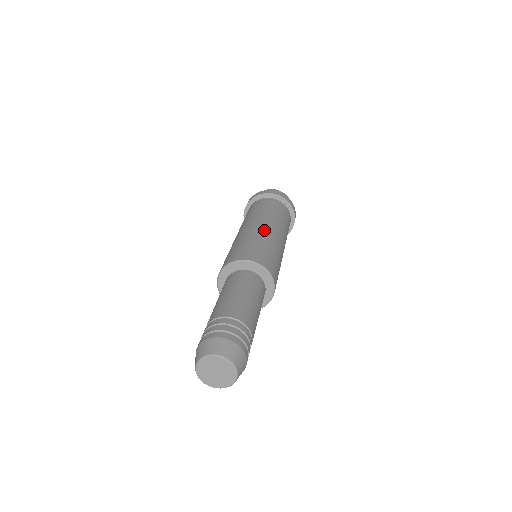
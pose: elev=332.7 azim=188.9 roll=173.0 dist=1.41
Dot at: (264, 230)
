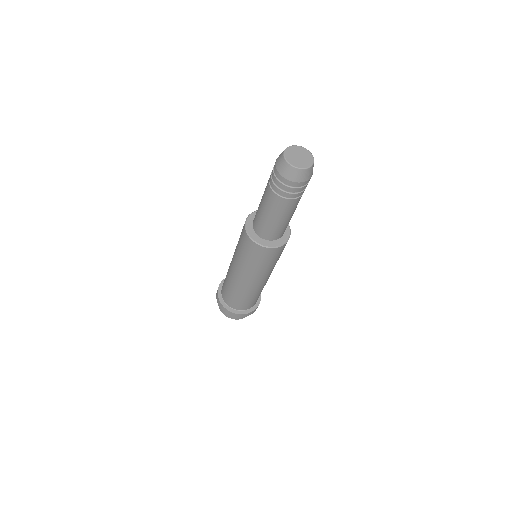
Dot at: occluded
